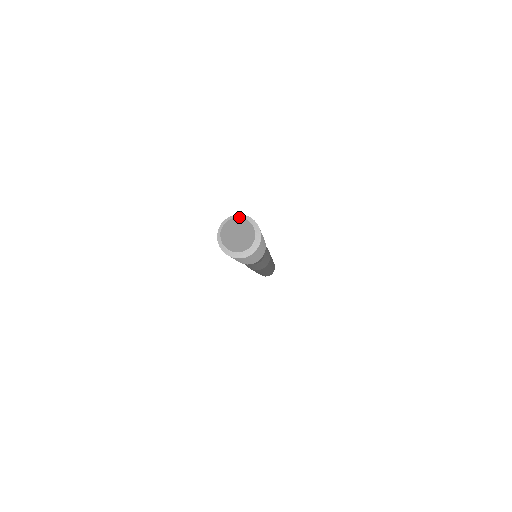
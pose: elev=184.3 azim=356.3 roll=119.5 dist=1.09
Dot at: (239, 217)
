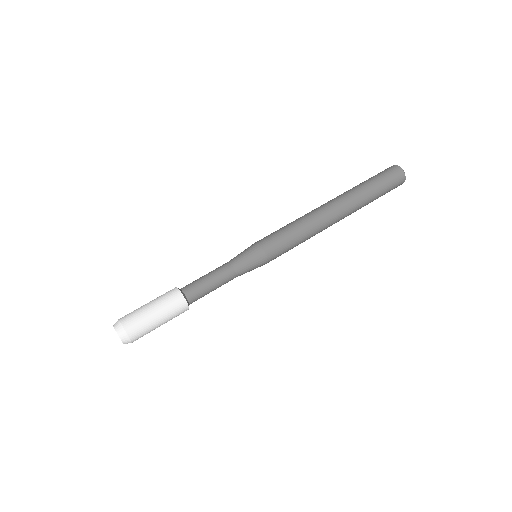
Dot at: (118, 335)
